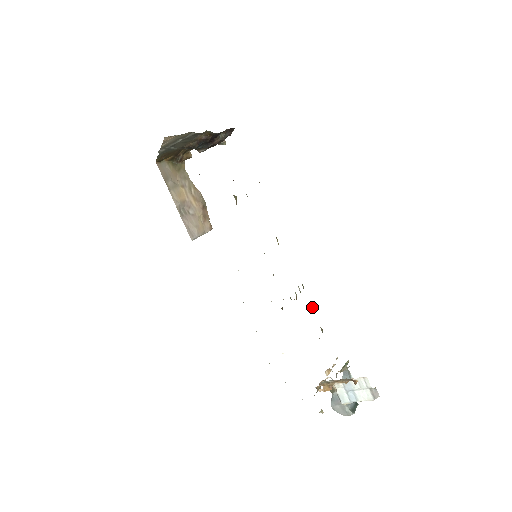
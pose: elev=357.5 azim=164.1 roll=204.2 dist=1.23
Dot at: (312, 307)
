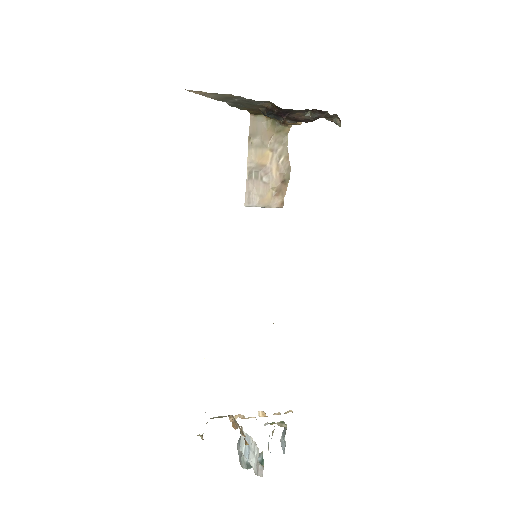
Dot at: occluded
